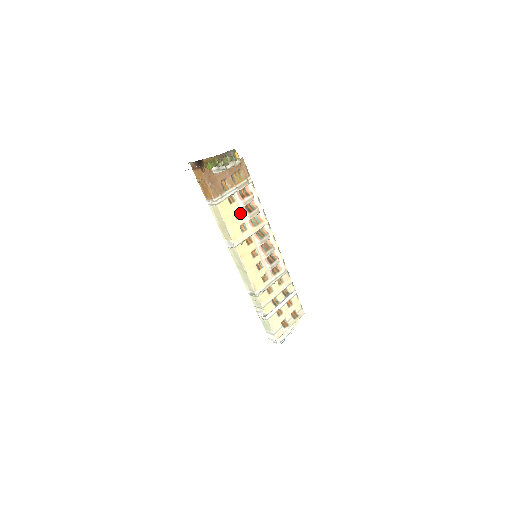
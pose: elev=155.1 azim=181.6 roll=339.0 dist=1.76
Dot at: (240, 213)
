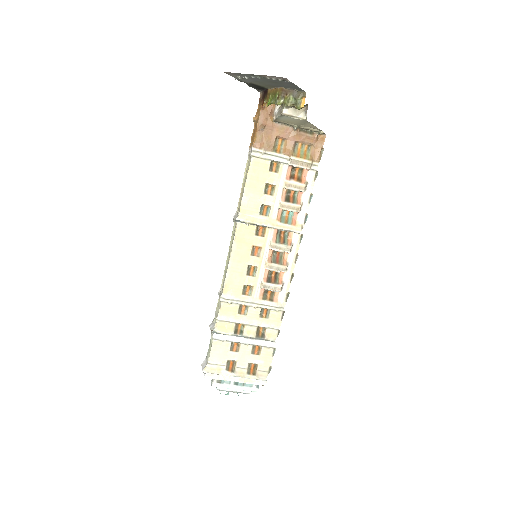
Dot at: (274, 192)
